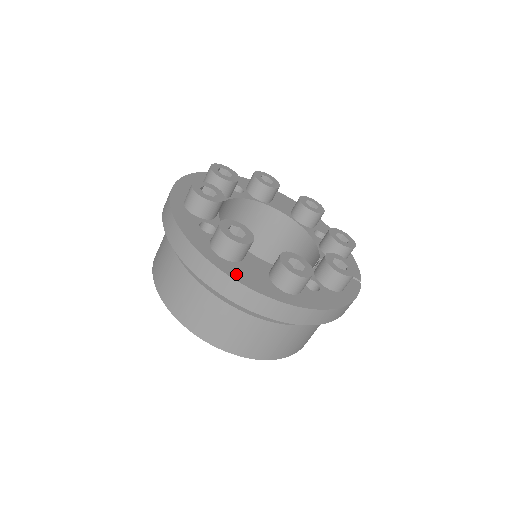
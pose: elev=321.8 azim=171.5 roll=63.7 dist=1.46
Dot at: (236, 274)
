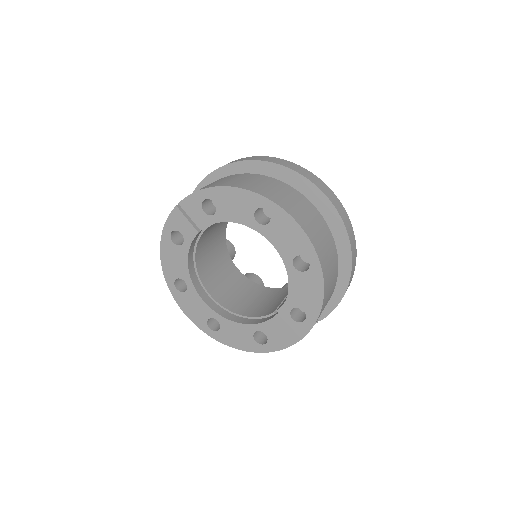
Dot at: occluded
